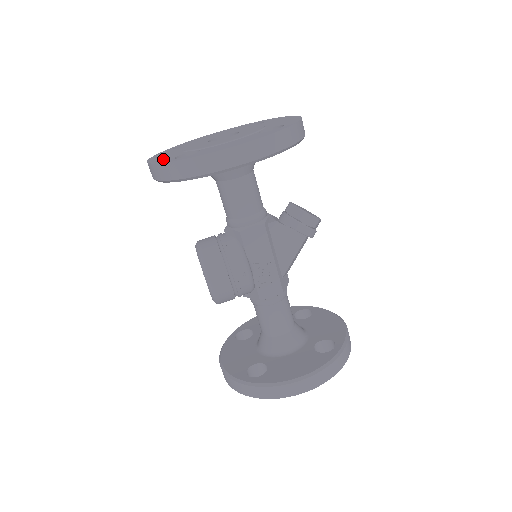
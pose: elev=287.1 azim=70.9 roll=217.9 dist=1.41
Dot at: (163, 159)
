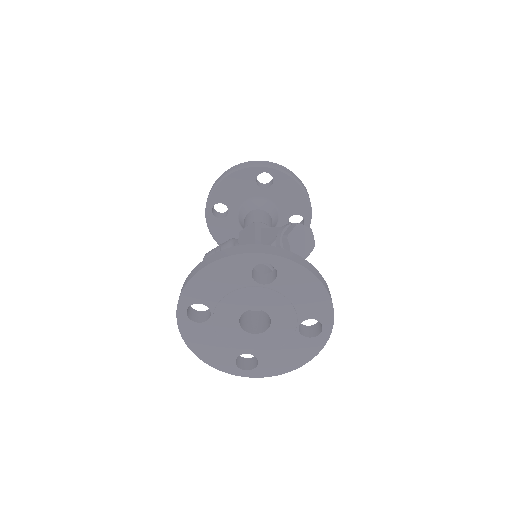
Dot at: (221, 363)
